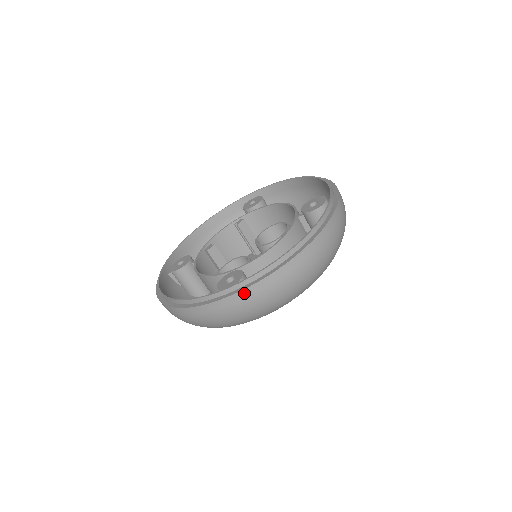
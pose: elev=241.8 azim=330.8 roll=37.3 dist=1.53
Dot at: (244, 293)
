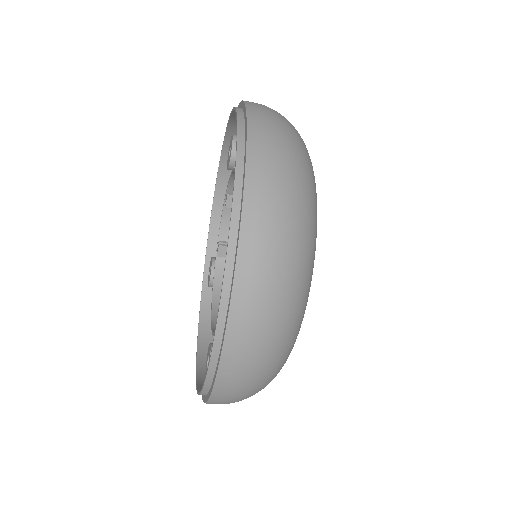
Dot at: (211, 403)
